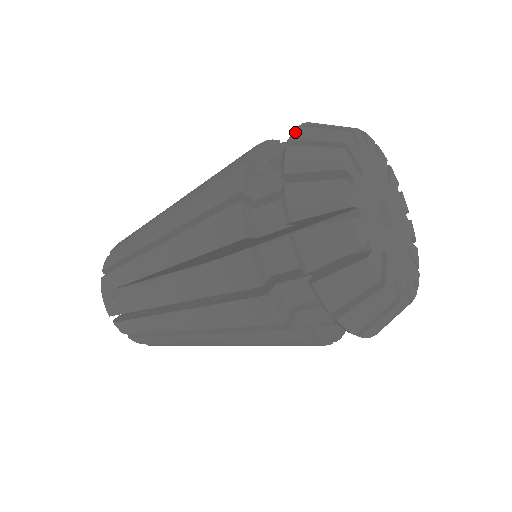
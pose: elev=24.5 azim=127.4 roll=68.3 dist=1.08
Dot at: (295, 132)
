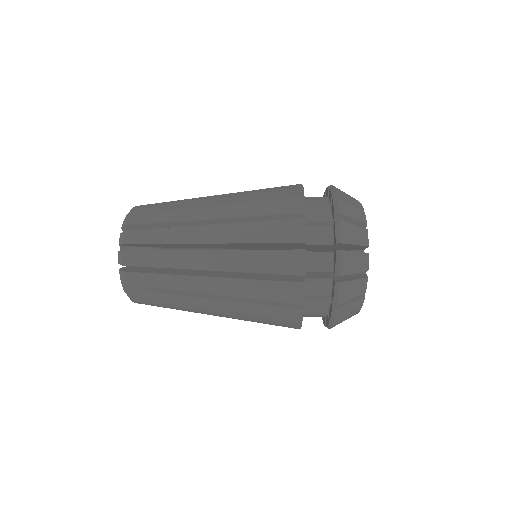
Dot at: (342, 233)
